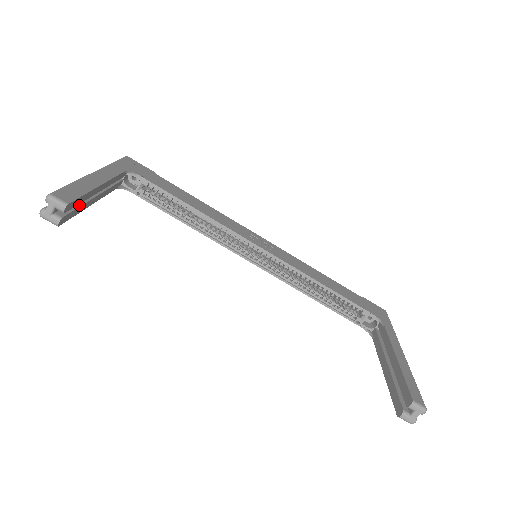
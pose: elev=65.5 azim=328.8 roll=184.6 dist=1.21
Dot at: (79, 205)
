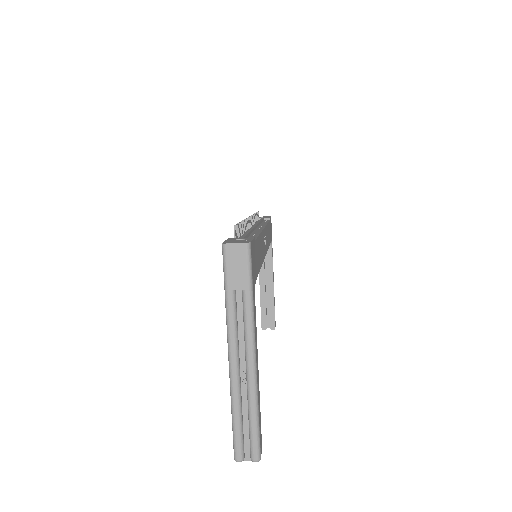
Dot at: occluded
